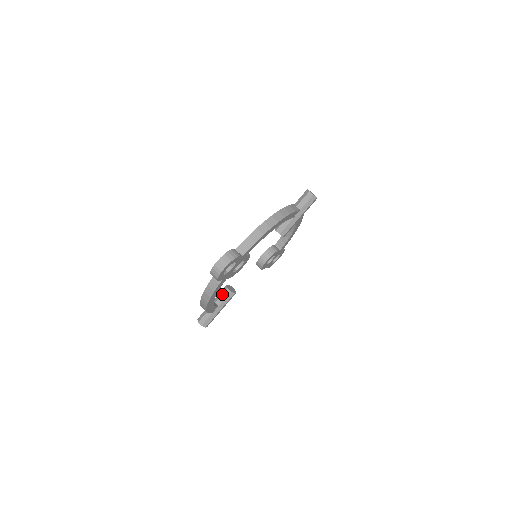
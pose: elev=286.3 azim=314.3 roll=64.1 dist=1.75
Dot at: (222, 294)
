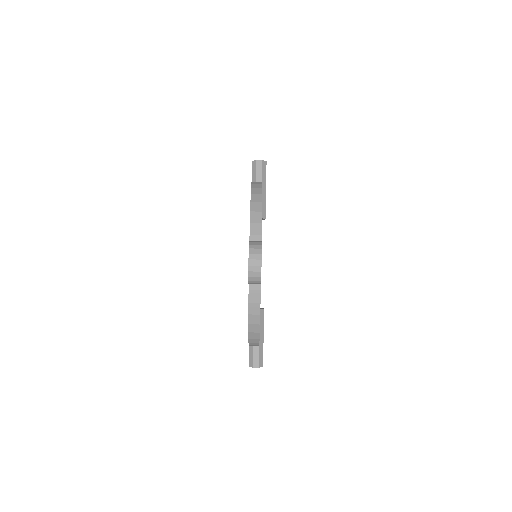
Dot at: occluded
